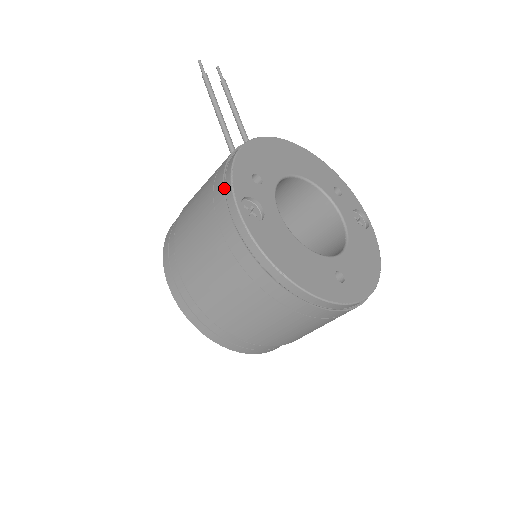
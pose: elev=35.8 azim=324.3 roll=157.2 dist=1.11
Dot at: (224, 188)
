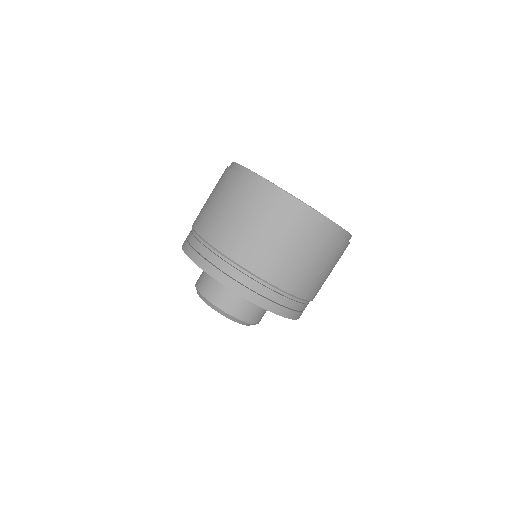
Dot at: occluded
